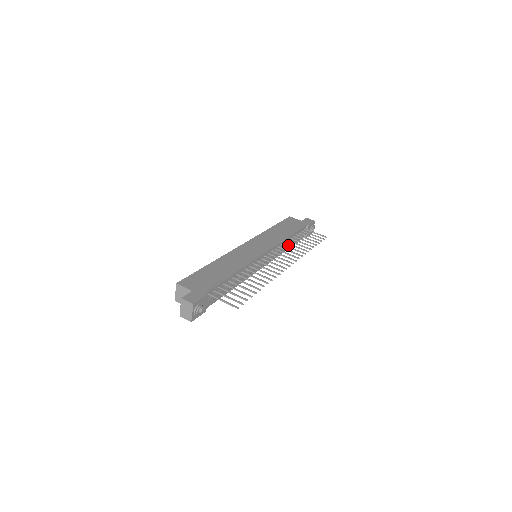
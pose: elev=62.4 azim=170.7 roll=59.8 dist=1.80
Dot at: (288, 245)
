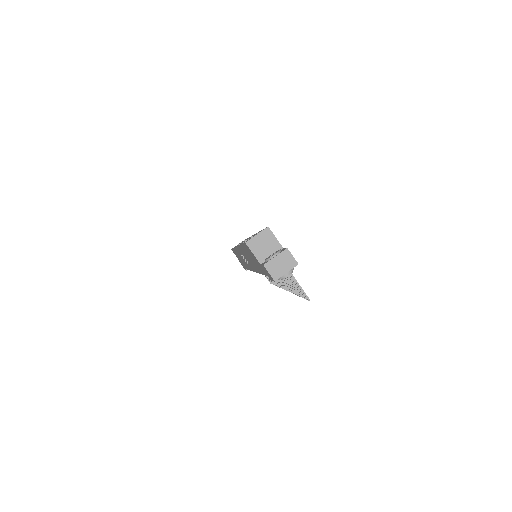
Dot at: occluded
